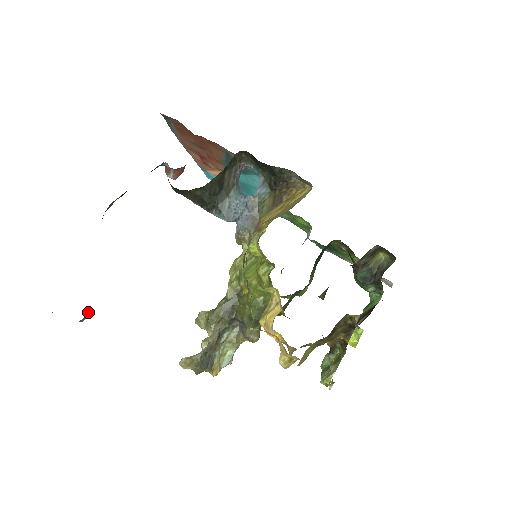
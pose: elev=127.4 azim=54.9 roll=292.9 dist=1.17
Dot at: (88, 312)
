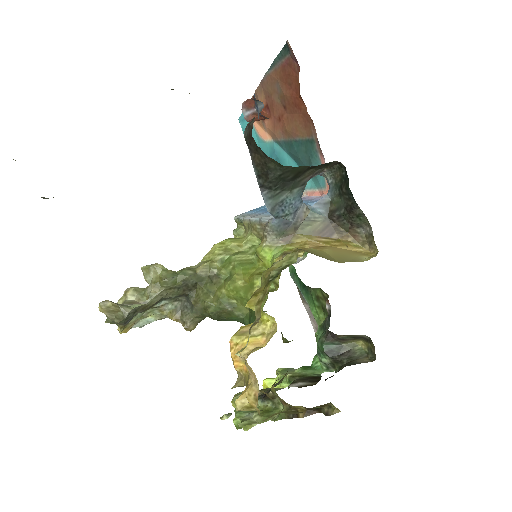
Dot at: occluded
